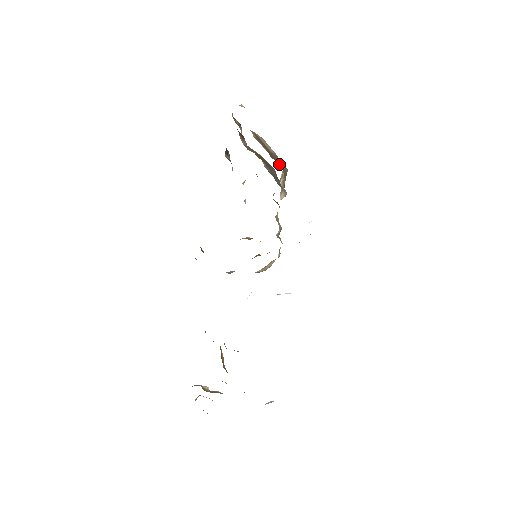
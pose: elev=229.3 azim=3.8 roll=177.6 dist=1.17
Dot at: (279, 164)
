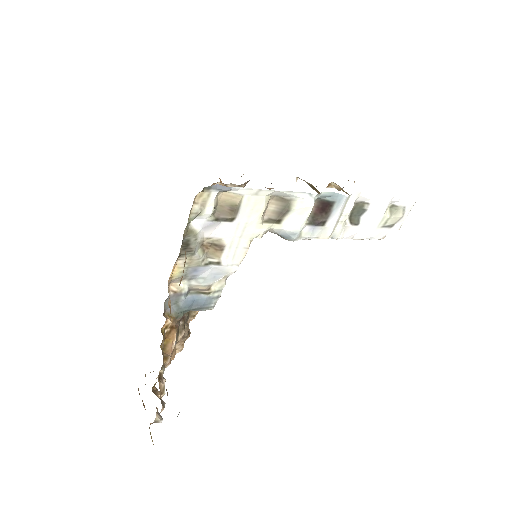
Dot at: occluded
